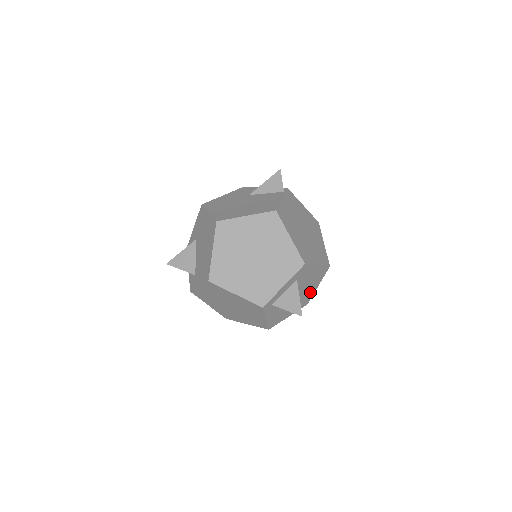
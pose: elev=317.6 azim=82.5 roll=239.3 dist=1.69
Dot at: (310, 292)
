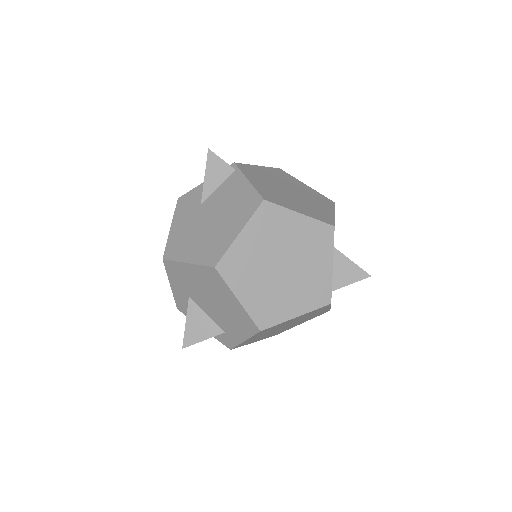
Dot at: occluded
